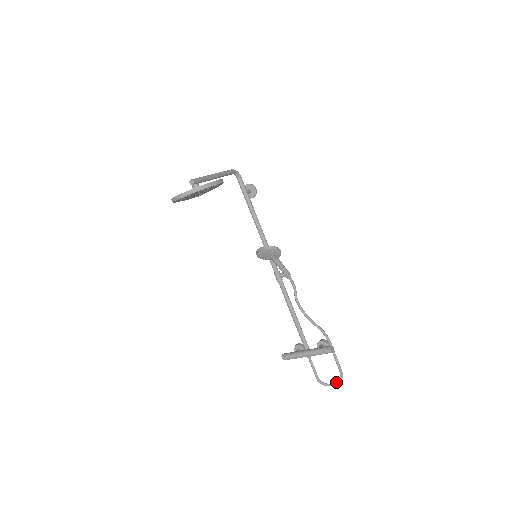
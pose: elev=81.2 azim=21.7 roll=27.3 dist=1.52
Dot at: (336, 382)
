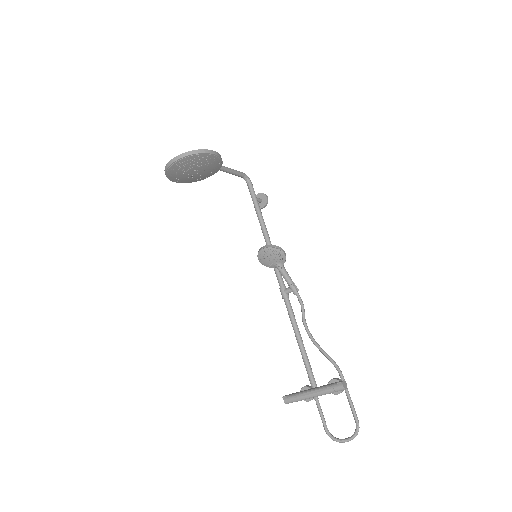
Dot at: occluded
